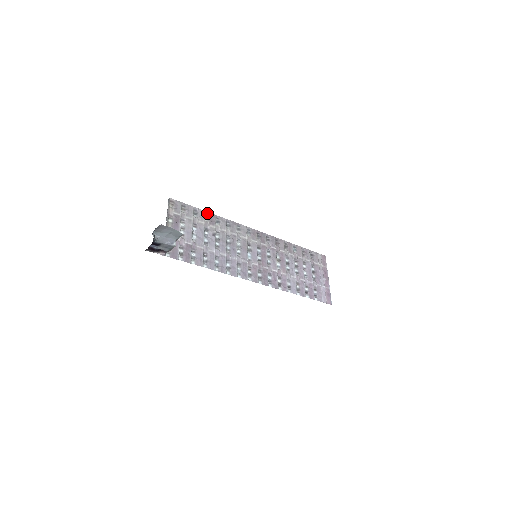
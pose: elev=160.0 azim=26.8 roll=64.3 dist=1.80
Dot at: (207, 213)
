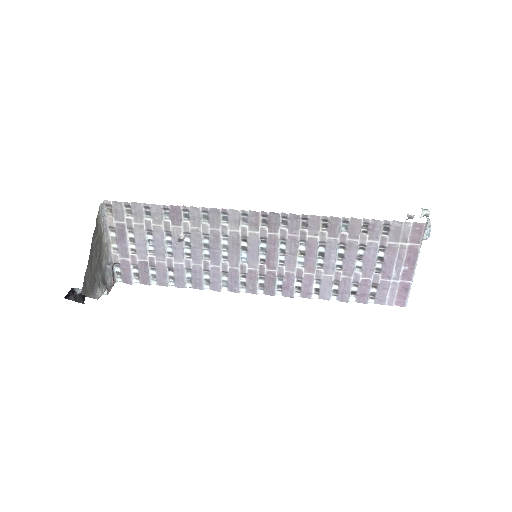
Dot at: (166, 207)
